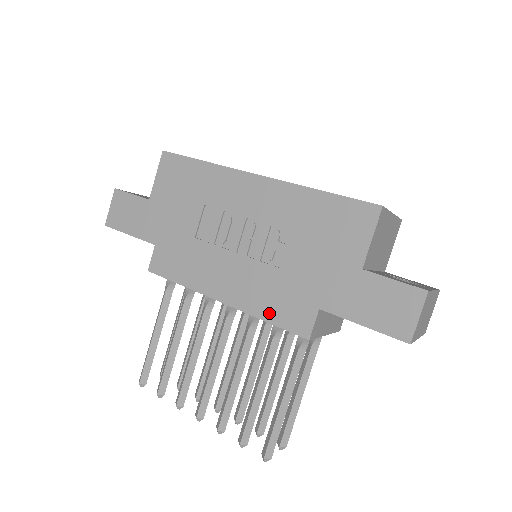
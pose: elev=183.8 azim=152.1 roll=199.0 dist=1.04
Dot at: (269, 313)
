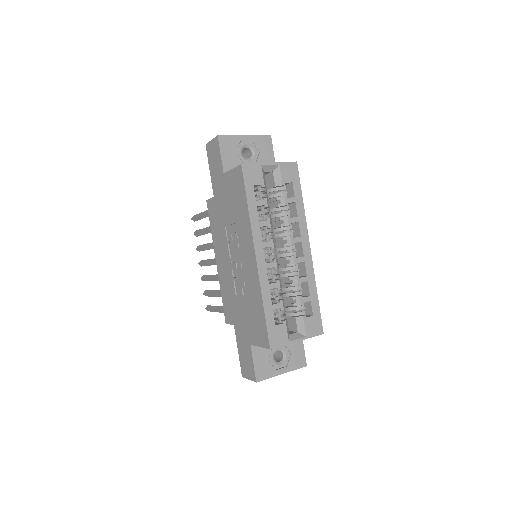
Dot at: (224, 296)
